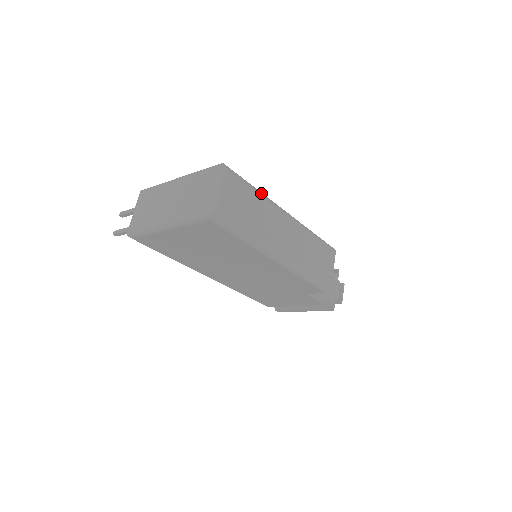
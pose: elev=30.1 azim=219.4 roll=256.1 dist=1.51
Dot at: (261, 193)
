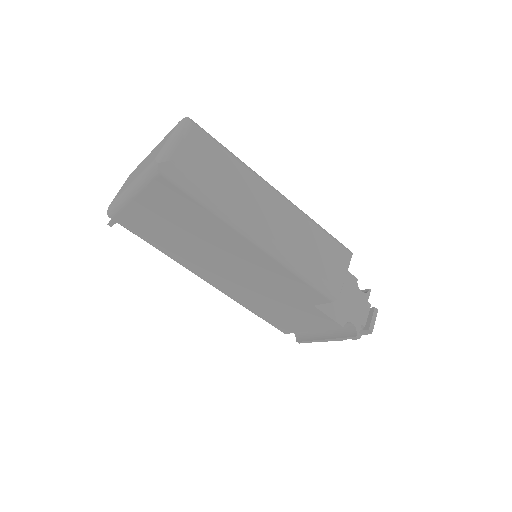
Dot at: (240, 160)
